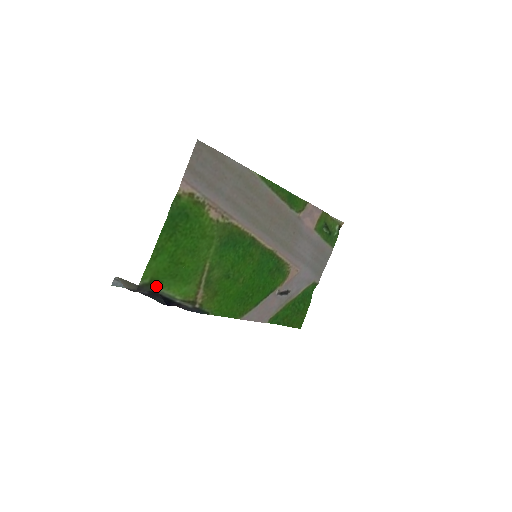
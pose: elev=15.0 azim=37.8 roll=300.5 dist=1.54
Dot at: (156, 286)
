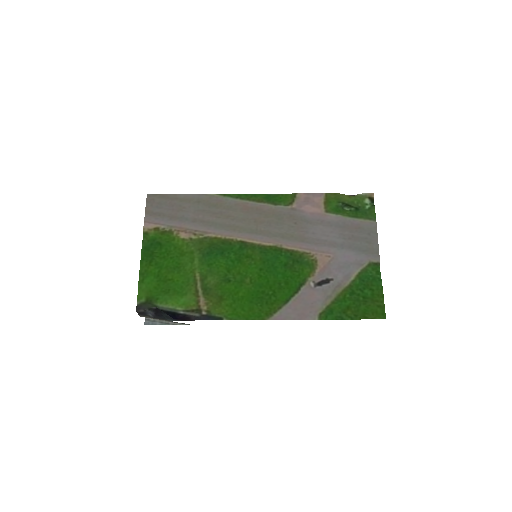
Dot at: (154, 303)
